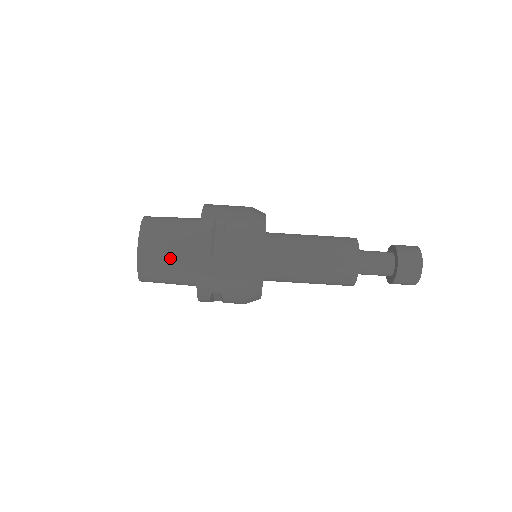
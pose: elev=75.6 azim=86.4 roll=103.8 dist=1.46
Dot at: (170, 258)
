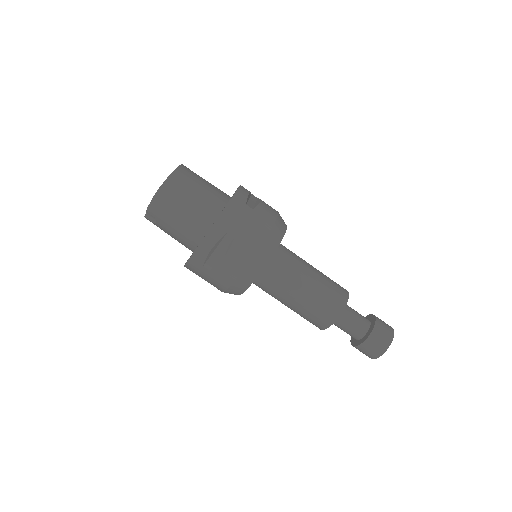
Dot at: (200, 191)
